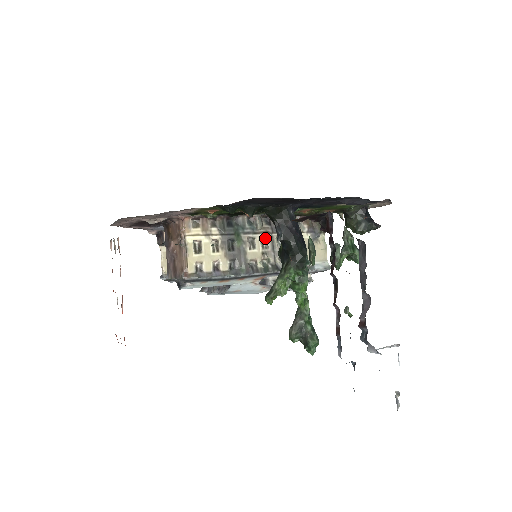
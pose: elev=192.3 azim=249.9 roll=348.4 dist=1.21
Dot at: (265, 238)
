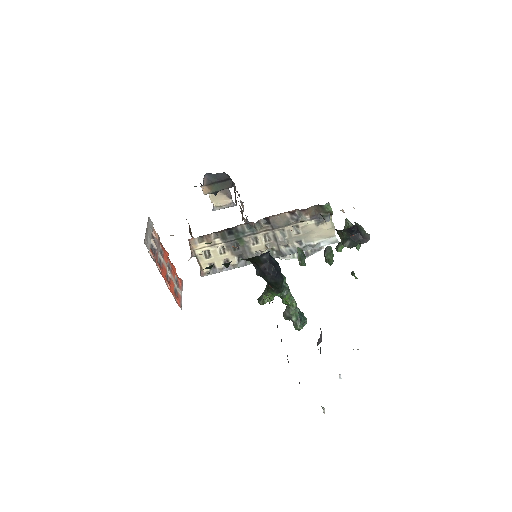
Dot at: (267, 233)
